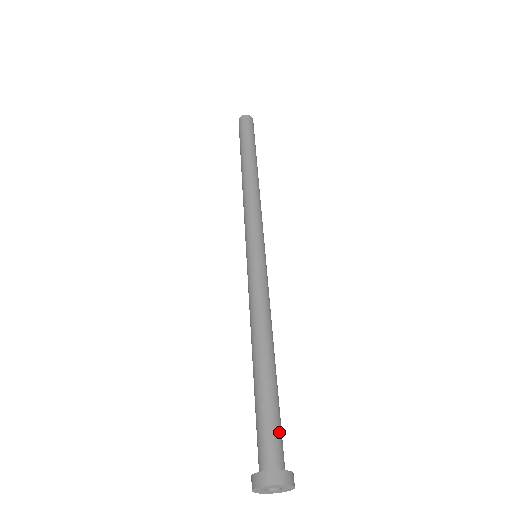
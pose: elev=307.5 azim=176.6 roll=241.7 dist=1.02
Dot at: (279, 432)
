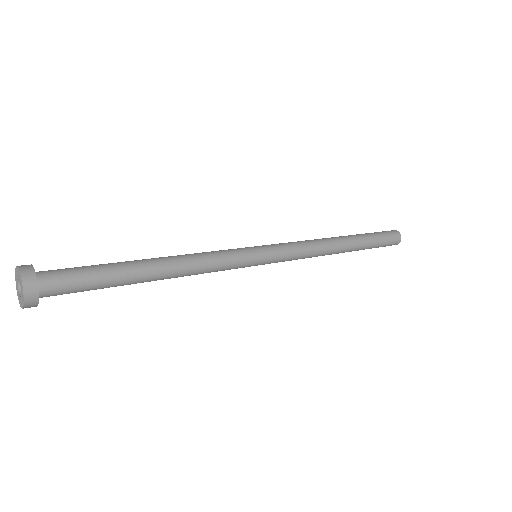
Dot at: (77, 277)
